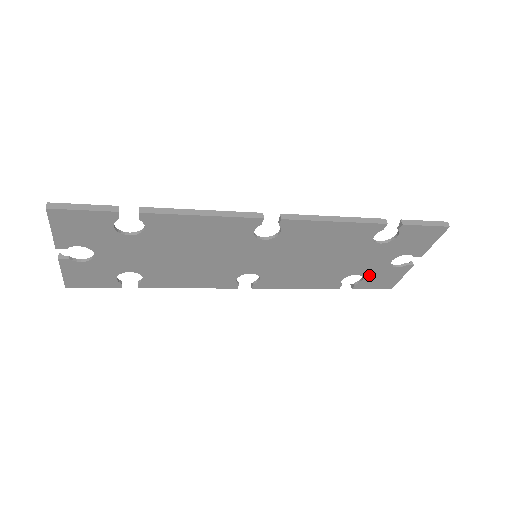
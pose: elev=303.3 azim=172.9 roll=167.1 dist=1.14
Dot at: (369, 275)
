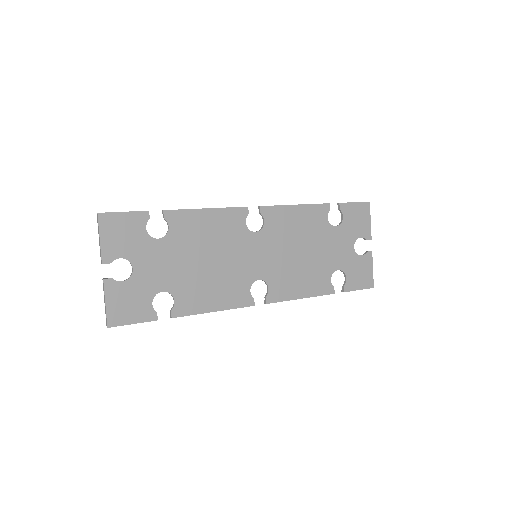
Dot at: (347, 270)
